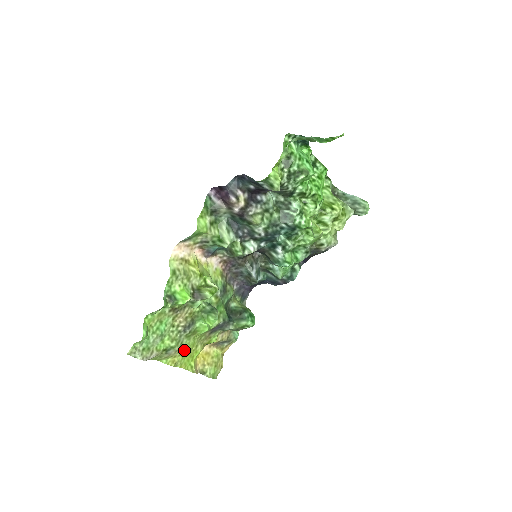
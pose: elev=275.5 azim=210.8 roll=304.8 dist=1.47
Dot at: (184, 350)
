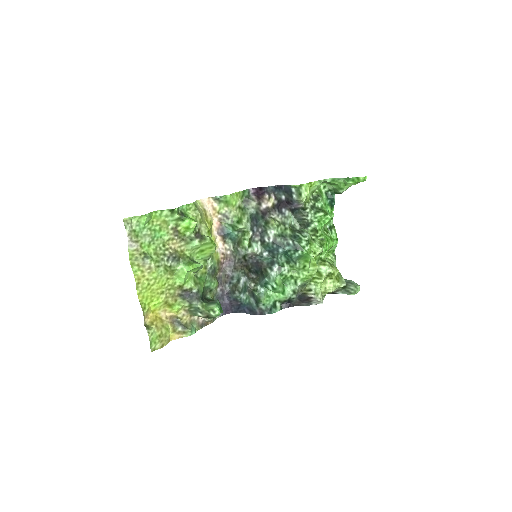
Dot at: (154, 278)
